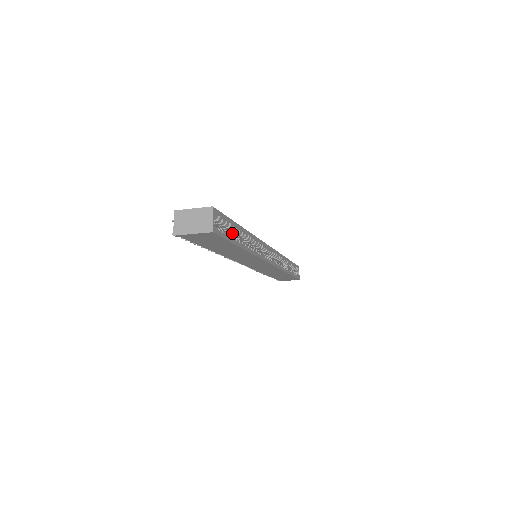
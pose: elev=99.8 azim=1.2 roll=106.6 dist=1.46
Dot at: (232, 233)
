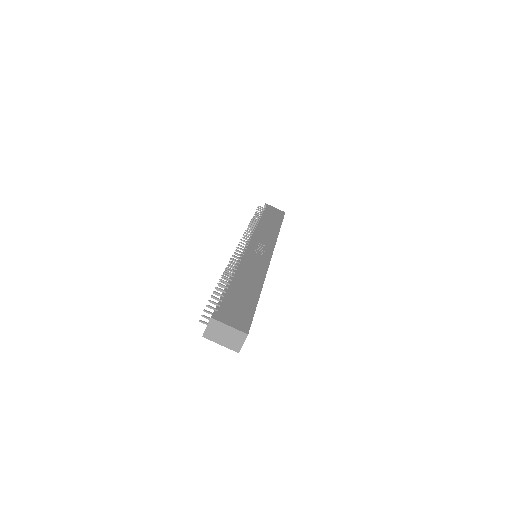
Dot at: occluded
